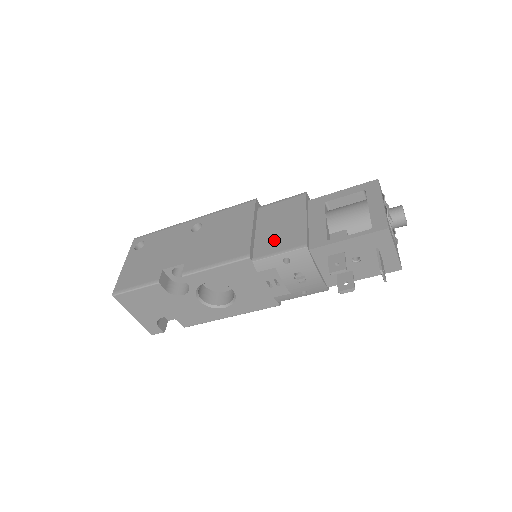
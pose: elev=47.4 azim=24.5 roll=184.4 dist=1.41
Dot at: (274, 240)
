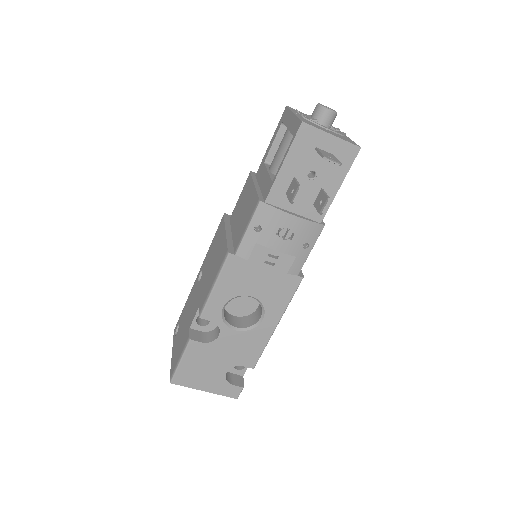
Dot at: (242, 224)
